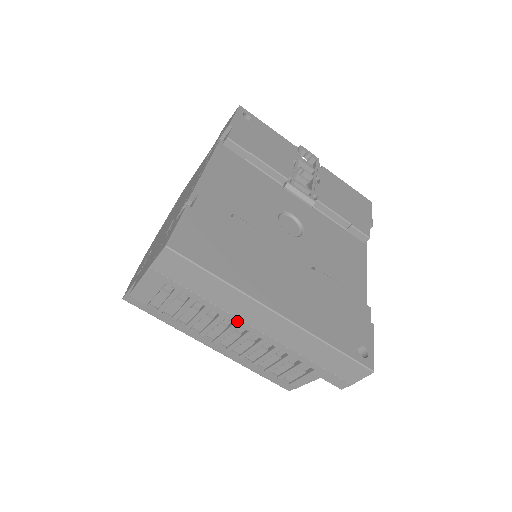
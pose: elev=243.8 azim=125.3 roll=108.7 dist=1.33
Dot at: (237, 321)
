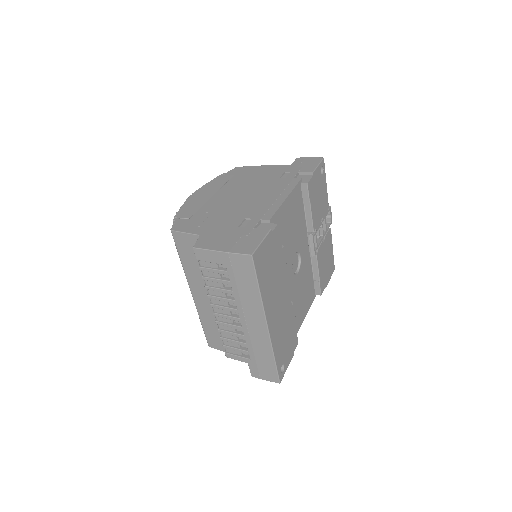
Dot at: (240, 310)
